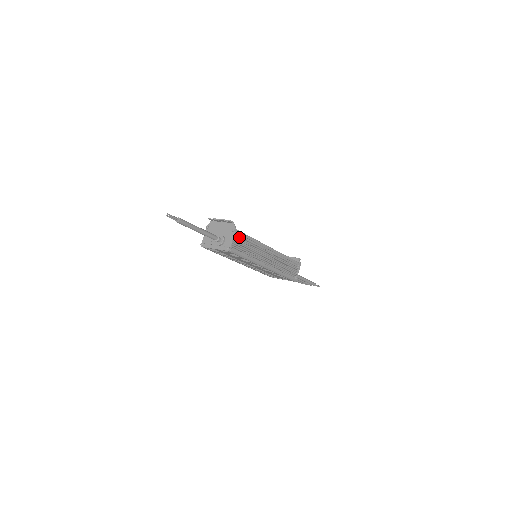
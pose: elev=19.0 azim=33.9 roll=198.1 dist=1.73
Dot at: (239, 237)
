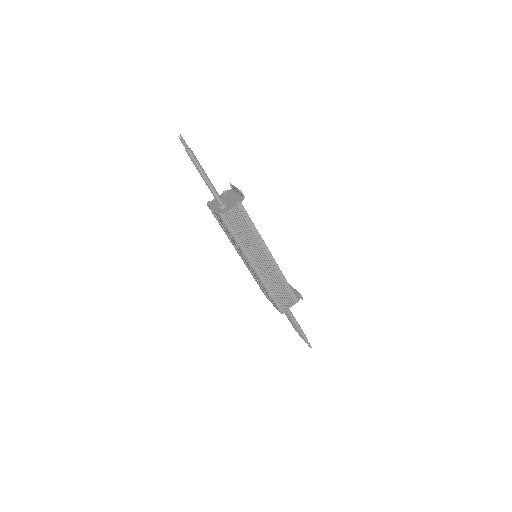
Dot at: (241, 214)
